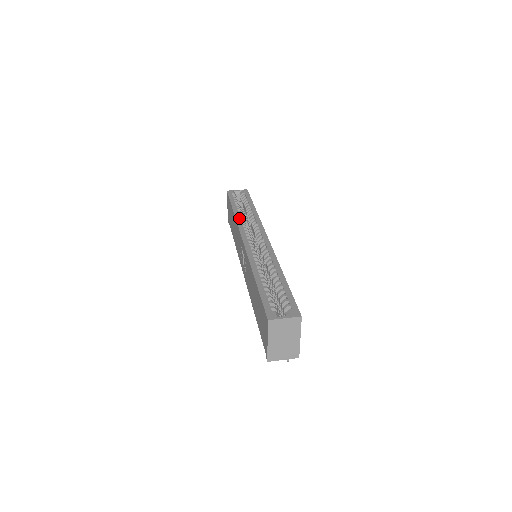
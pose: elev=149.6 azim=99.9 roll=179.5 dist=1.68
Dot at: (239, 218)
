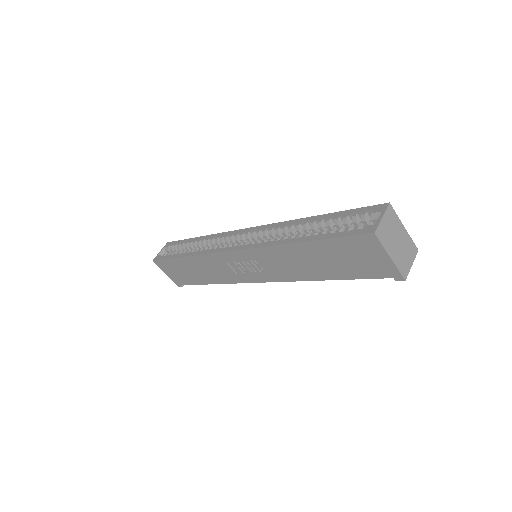
Dot at: (200, 252)
